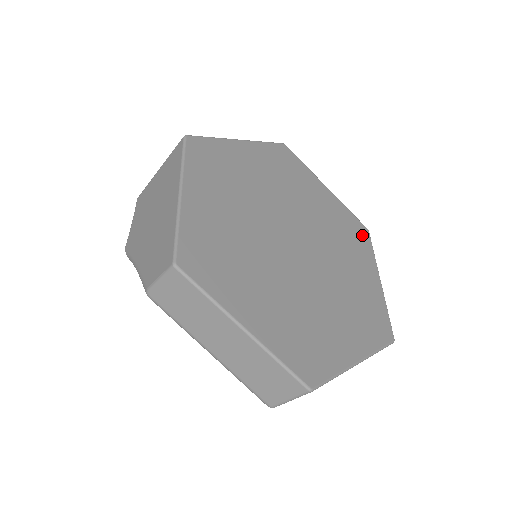
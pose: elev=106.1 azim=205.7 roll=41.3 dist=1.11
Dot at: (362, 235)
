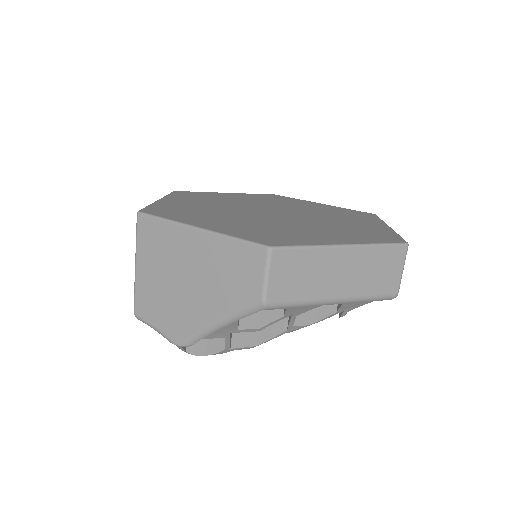
Dot at: (279, 197)
